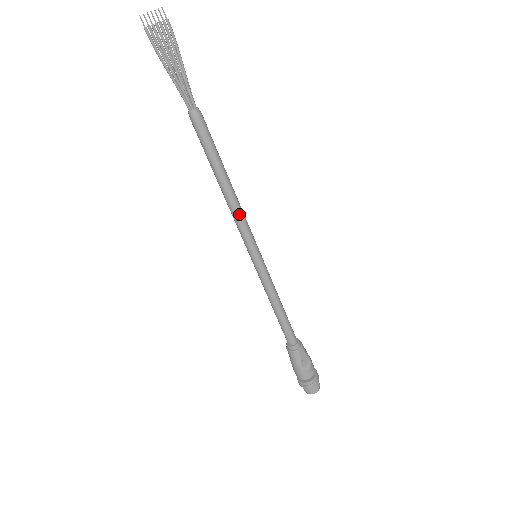
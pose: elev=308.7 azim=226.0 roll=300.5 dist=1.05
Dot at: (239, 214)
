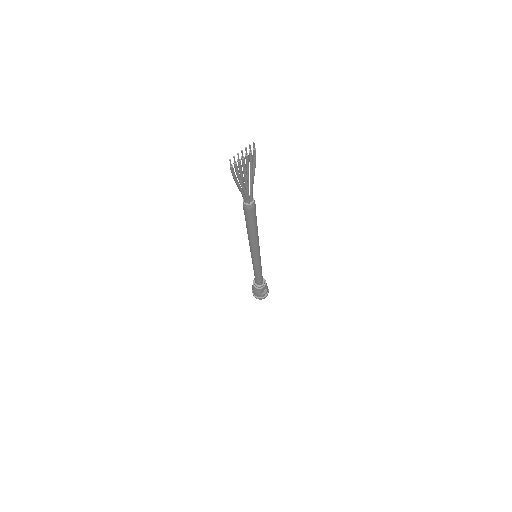
Dot at: (256, 245)
